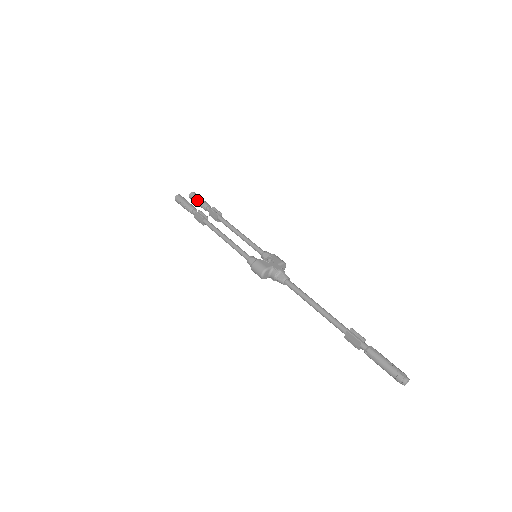
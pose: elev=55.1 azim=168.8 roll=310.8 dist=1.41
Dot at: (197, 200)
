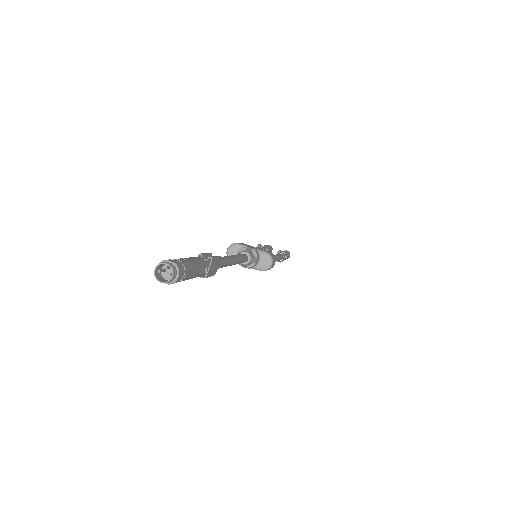
Dot at: occluded
